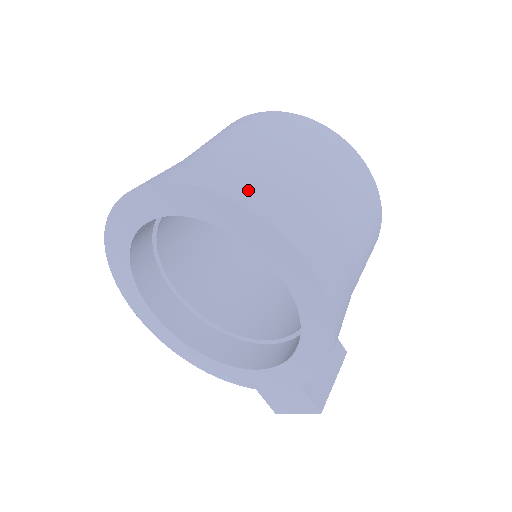
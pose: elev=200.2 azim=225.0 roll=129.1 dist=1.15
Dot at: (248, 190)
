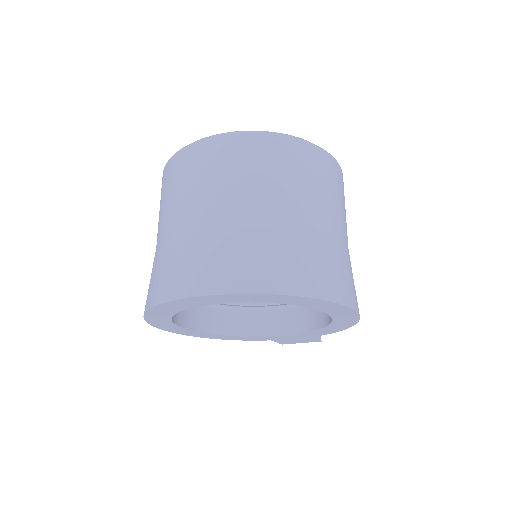
Dot at: (307, 276)
